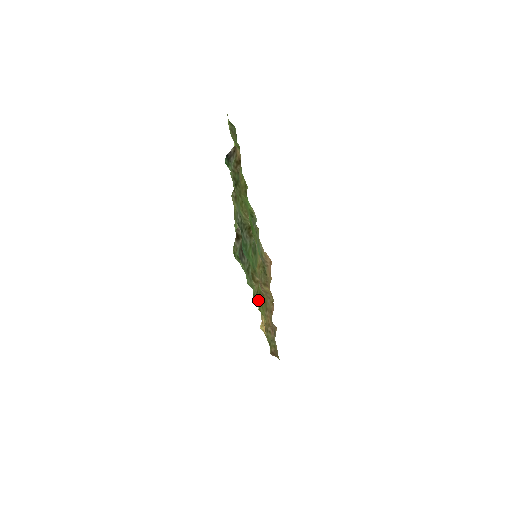
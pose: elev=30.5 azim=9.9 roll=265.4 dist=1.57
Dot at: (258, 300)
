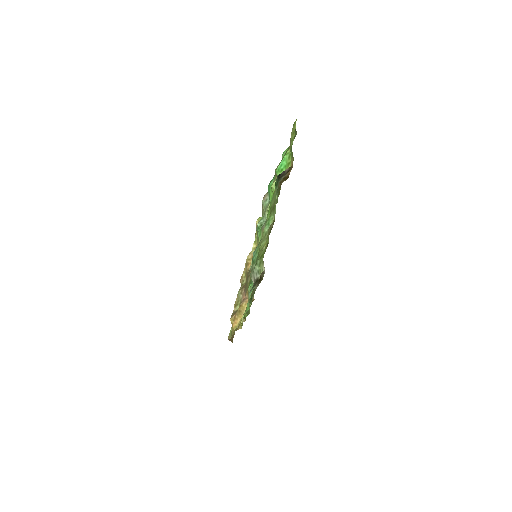
Dot at: (244, 313)
